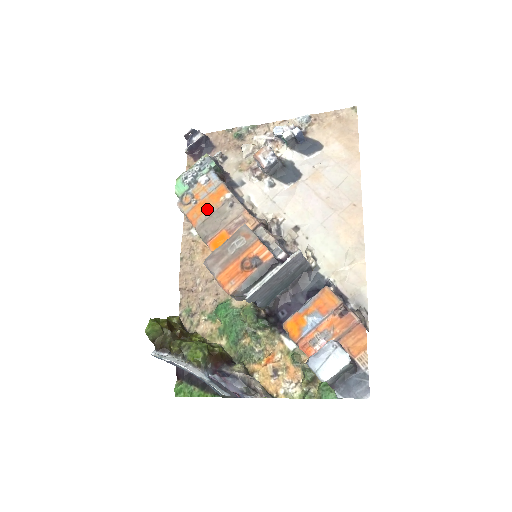
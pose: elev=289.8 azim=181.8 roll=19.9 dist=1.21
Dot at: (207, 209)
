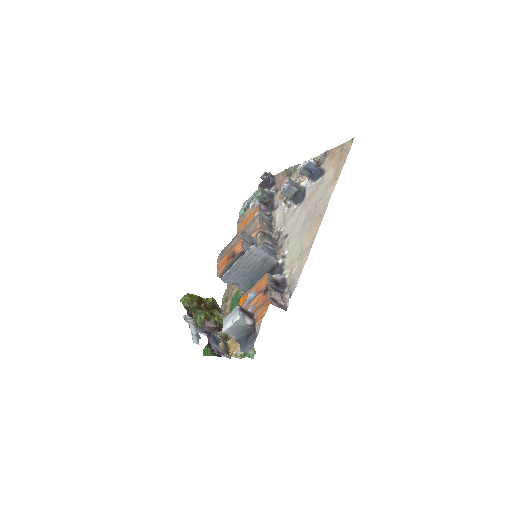
Dot at: (245, 225)
